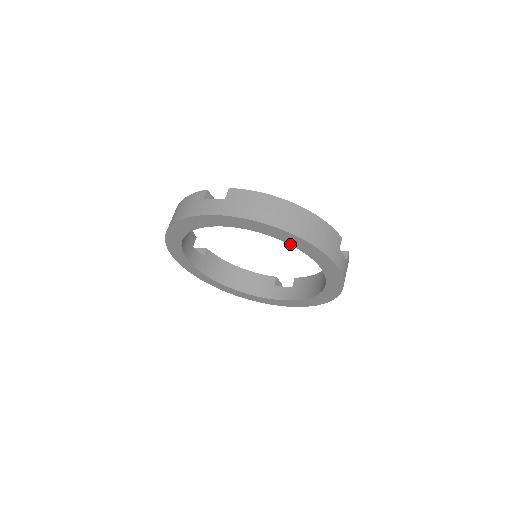
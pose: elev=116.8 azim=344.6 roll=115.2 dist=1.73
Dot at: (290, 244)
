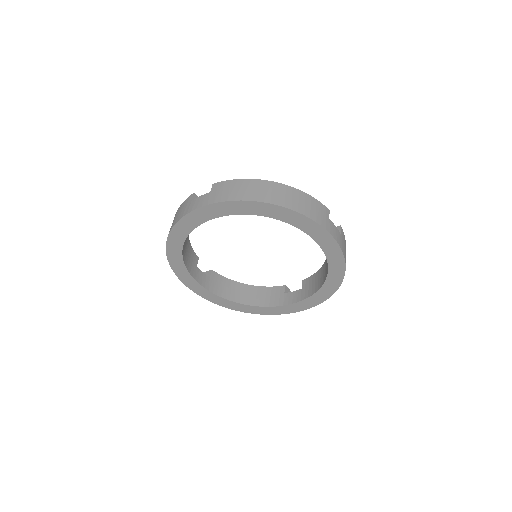
Dot at: occluded
